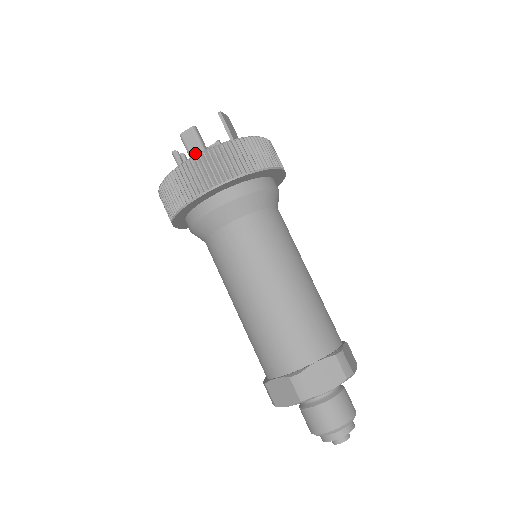
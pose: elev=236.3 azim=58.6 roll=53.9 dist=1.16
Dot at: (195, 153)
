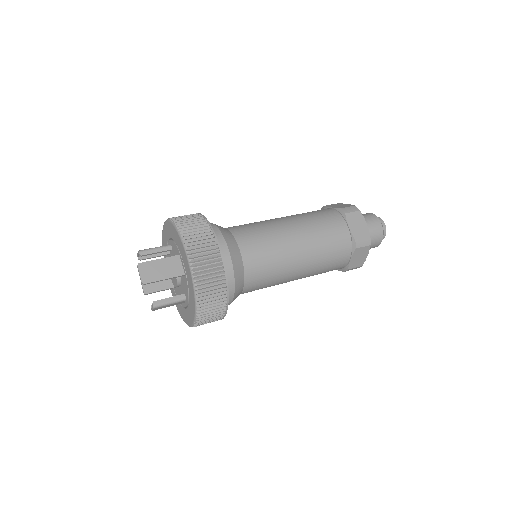
Dot at: occluded
